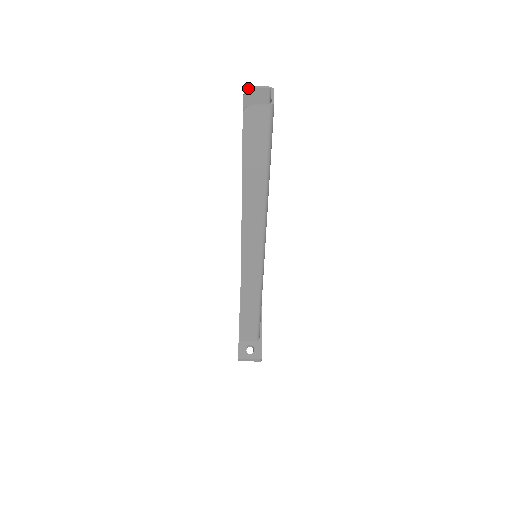
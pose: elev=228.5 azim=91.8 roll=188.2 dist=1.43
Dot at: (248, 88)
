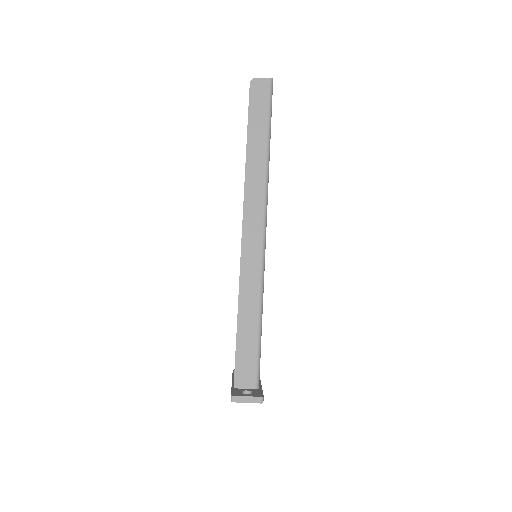
Dot at: occluded
